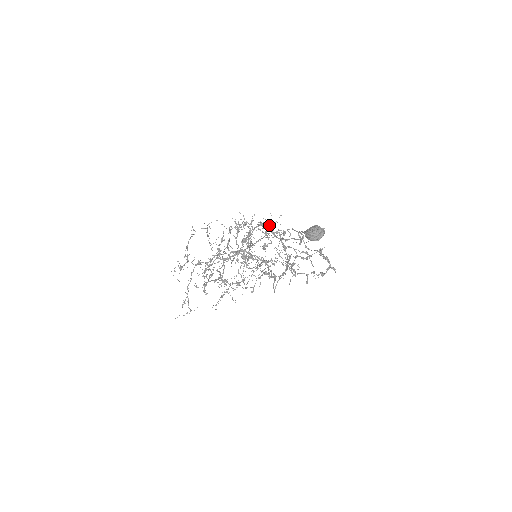
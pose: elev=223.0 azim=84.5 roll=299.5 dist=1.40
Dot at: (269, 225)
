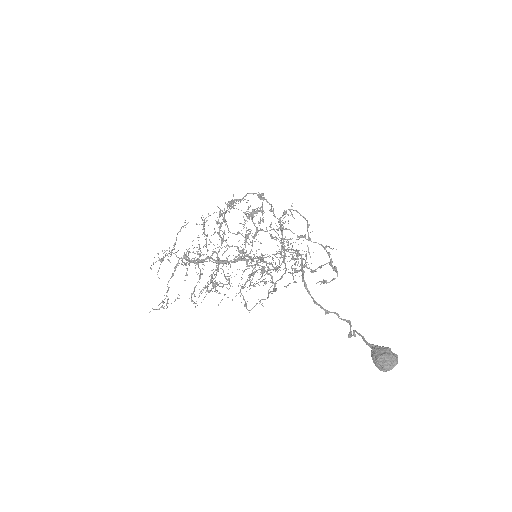
Dot at: (288, 243)
